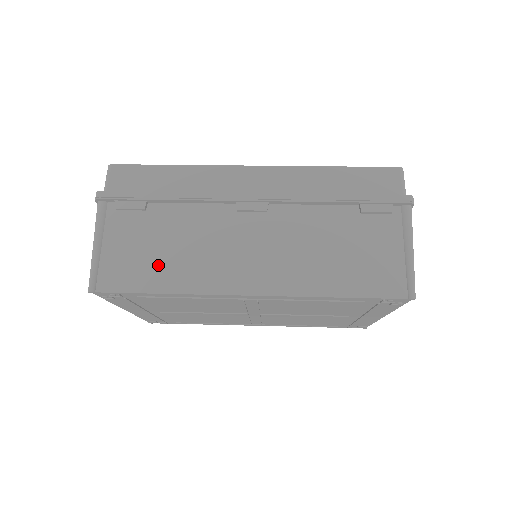
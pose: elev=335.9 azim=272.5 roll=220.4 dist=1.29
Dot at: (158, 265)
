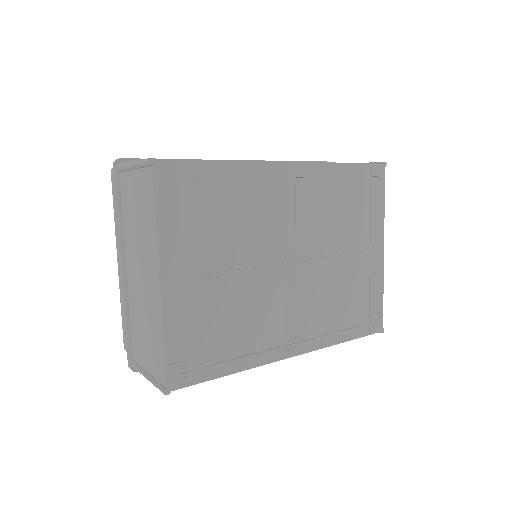
Dot at: occluded
